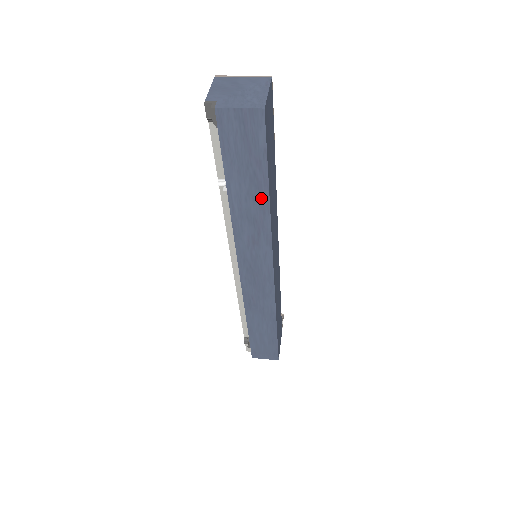
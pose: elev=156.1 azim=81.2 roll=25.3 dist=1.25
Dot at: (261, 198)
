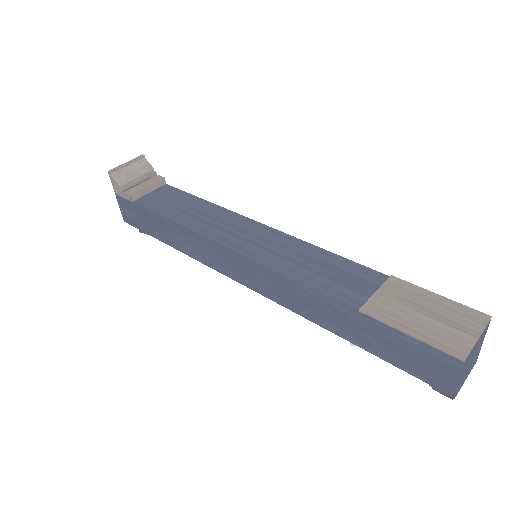
Dot at: occluded
